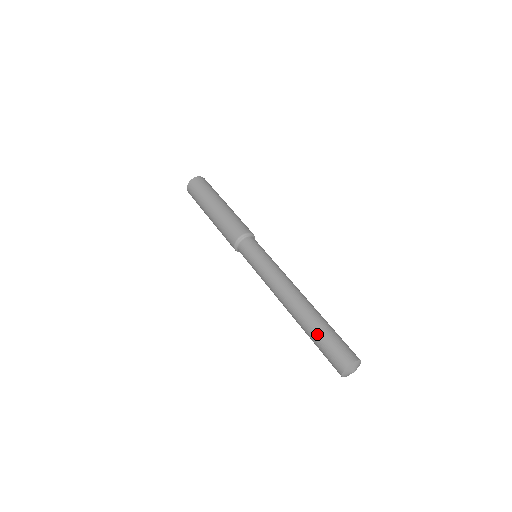
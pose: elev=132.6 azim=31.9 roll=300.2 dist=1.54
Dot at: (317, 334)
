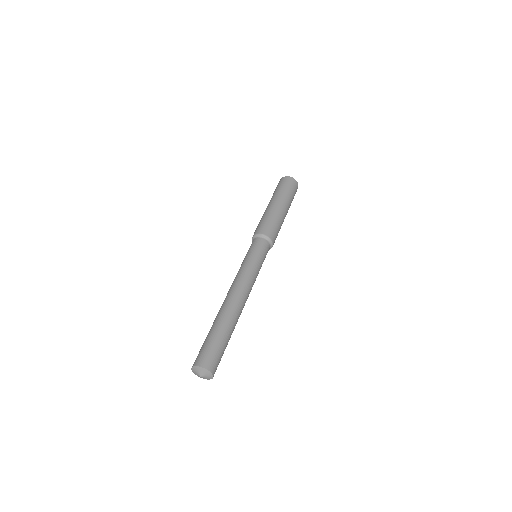
Dot at: (214, 331)
